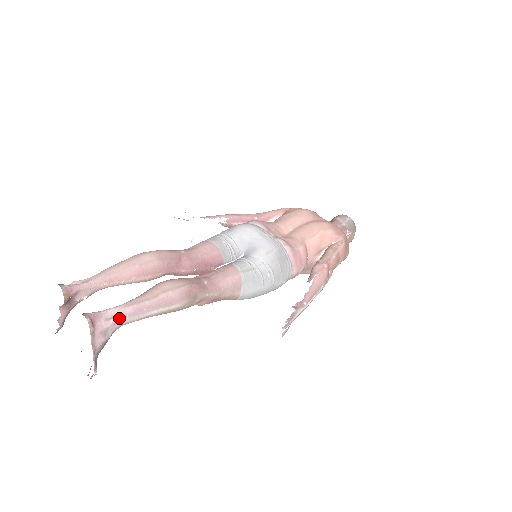
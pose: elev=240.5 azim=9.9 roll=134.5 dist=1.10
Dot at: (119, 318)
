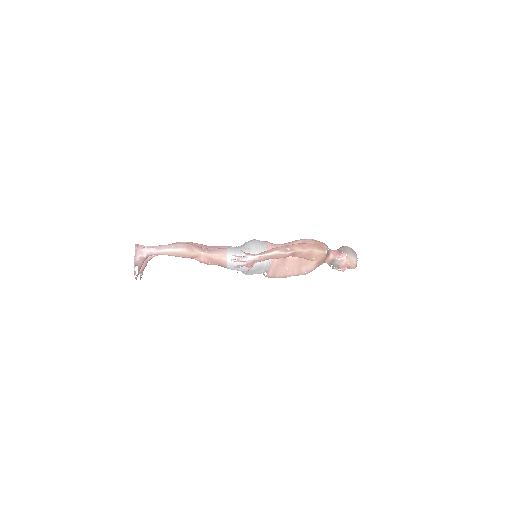
Dot at: (150, 248)
